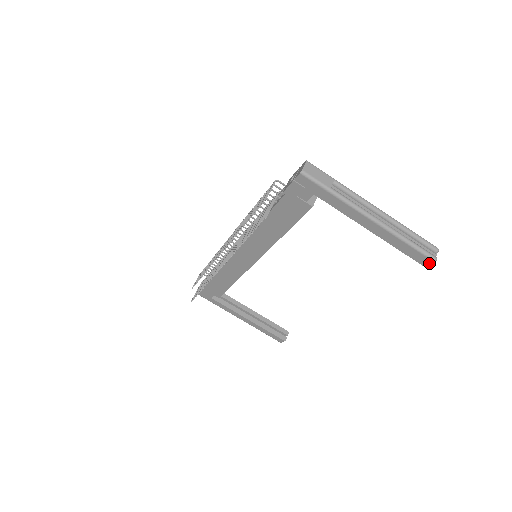
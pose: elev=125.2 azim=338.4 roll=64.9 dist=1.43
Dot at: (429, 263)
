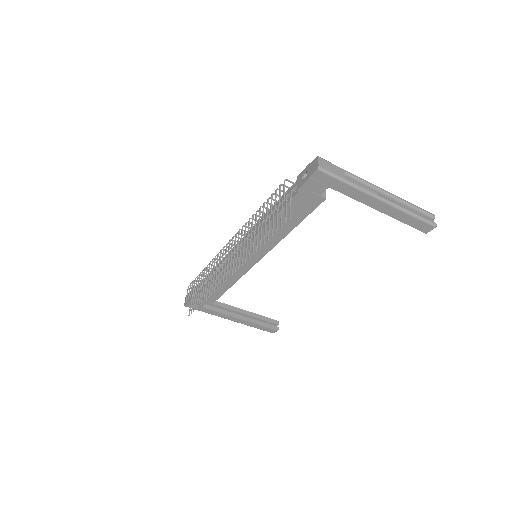
Dot at: (430, 229)
